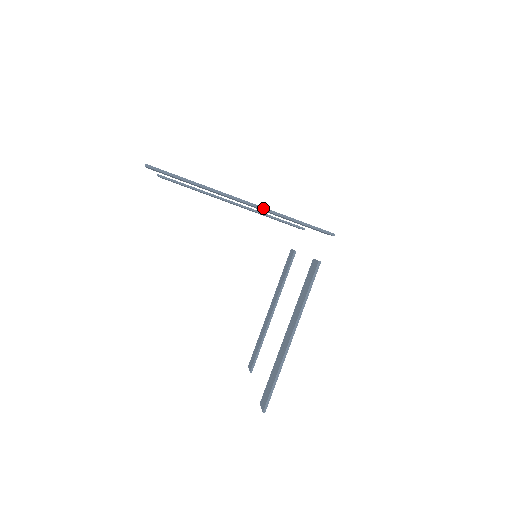
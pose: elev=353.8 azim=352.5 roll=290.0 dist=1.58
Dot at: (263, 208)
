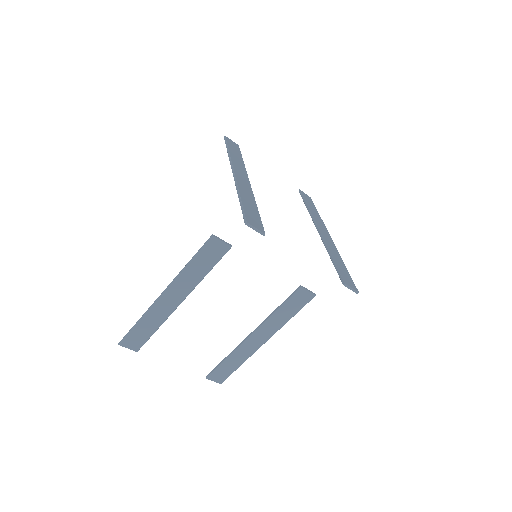
Dot at: (236, 181)
